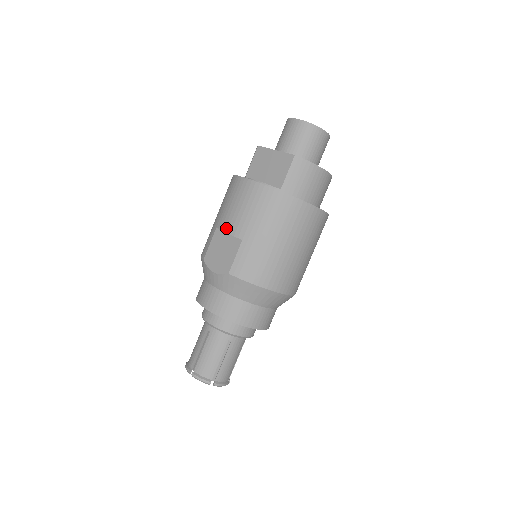
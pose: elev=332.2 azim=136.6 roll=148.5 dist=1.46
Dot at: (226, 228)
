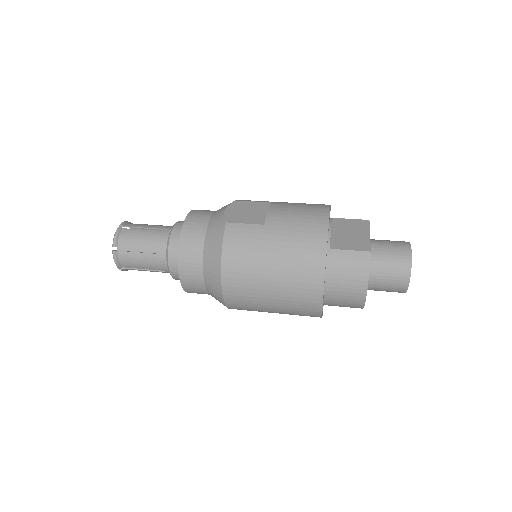
Dot at: (273, 208)
